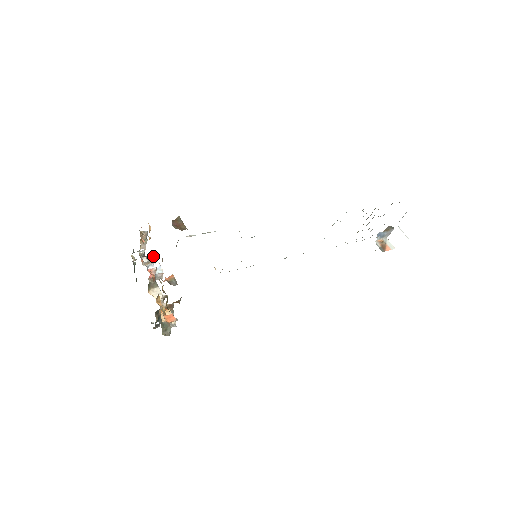
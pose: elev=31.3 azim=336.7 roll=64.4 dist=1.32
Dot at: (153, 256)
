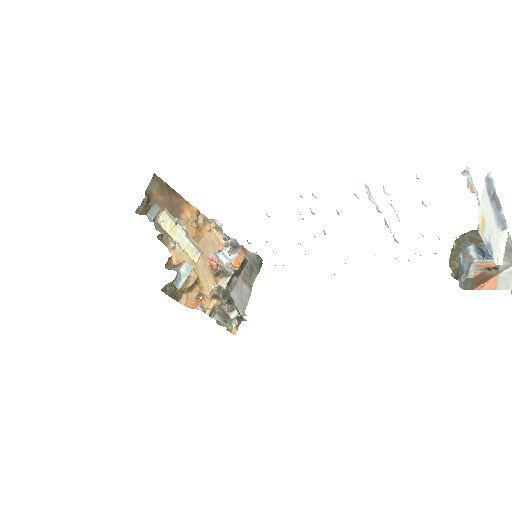
Dot at: (240, 247)
